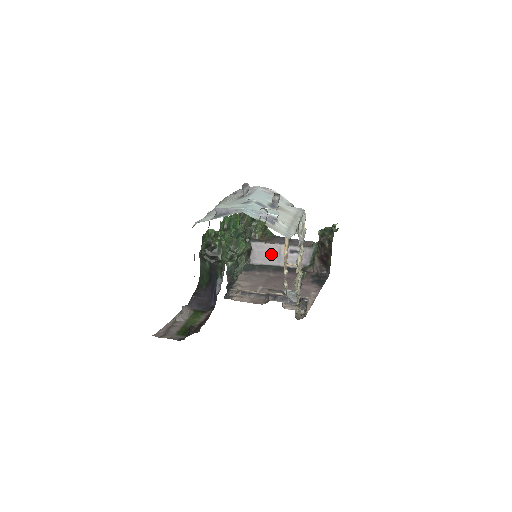
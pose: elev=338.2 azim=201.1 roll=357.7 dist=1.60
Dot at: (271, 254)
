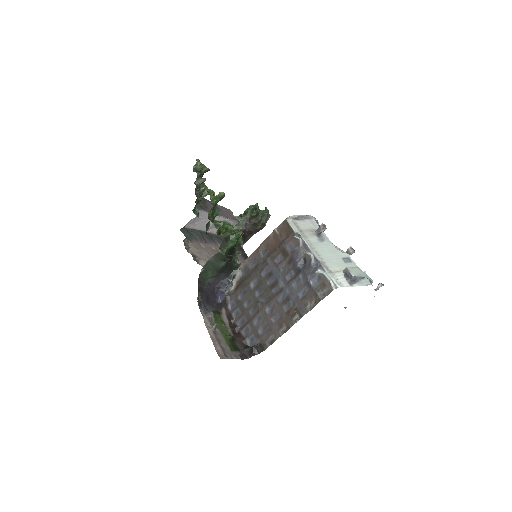
Dot at: (207, 222)
